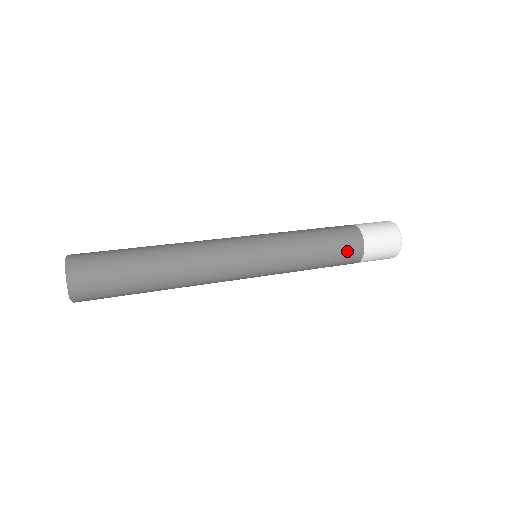
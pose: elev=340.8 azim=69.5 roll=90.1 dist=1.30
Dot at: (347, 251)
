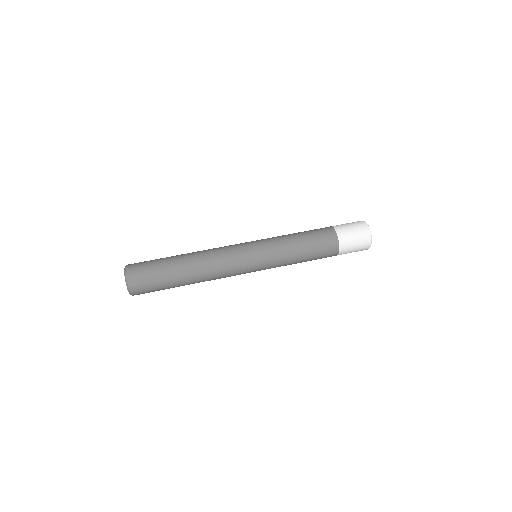
Dot at: (325, 251)
